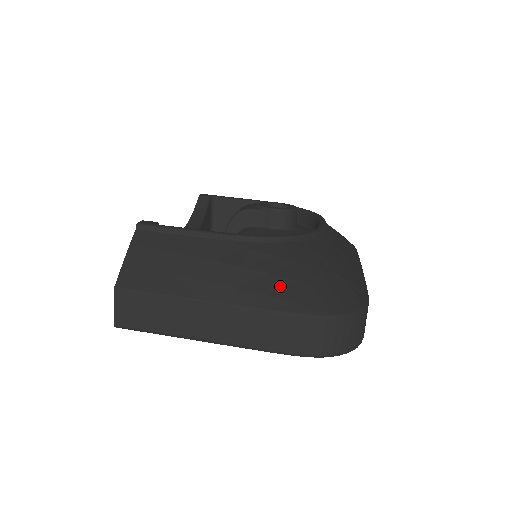
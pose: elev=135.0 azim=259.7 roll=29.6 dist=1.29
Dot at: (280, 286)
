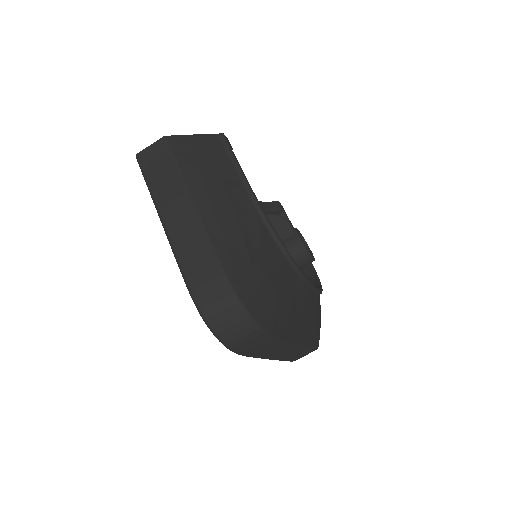
Dot at: (238, 247)
